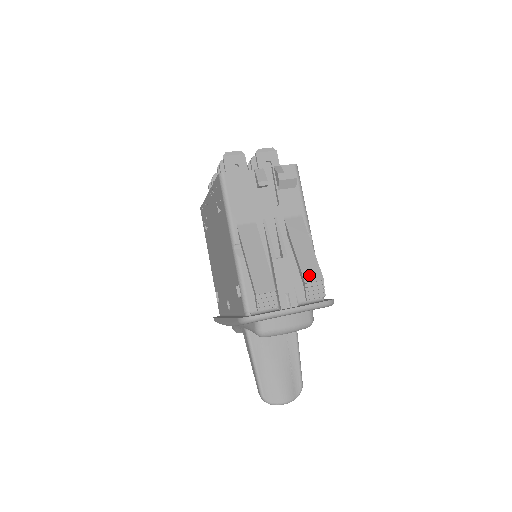
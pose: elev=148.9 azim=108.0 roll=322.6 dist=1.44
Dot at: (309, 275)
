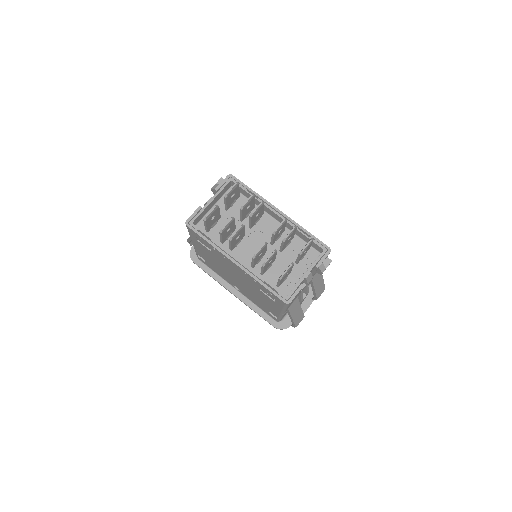
Dot at: (320, 294)
